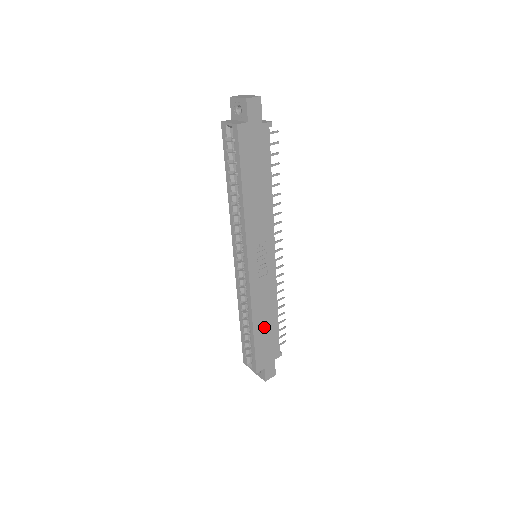
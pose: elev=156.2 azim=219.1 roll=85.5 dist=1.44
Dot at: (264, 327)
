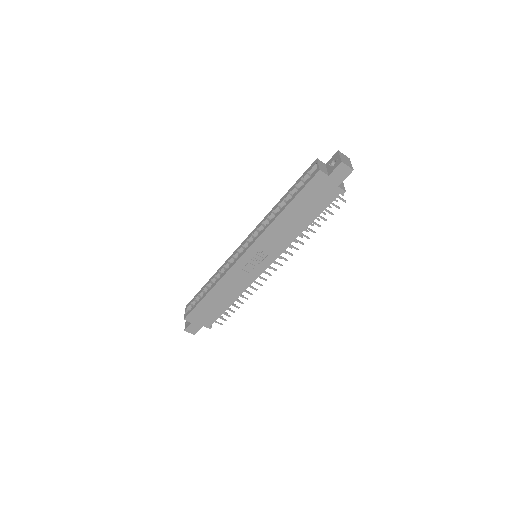
Dot at: (216, 300)
